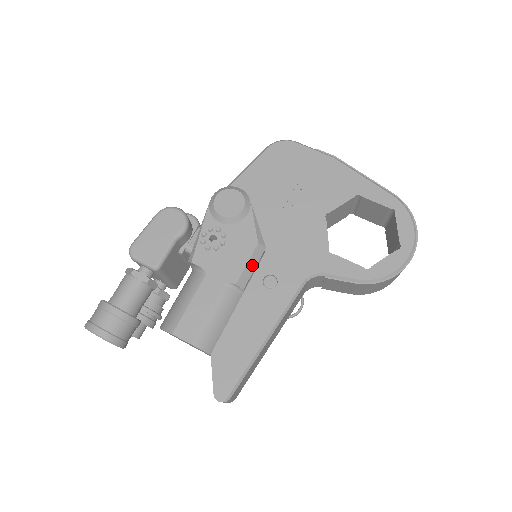
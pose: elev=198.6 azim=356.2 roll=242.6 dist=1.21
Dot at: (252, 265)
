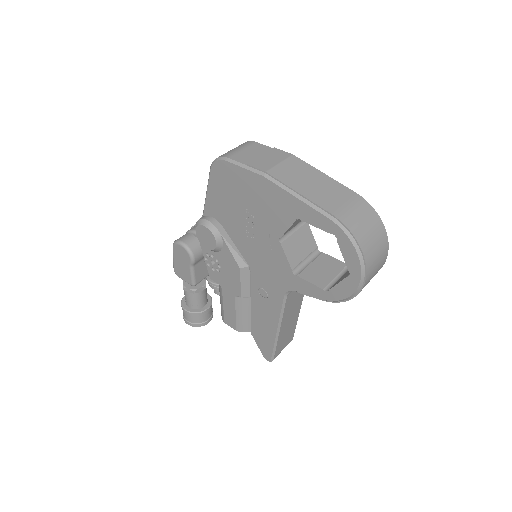
Dot at: (246, 282)
